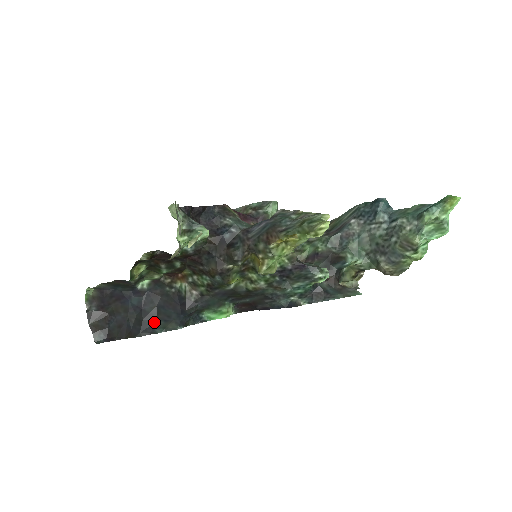
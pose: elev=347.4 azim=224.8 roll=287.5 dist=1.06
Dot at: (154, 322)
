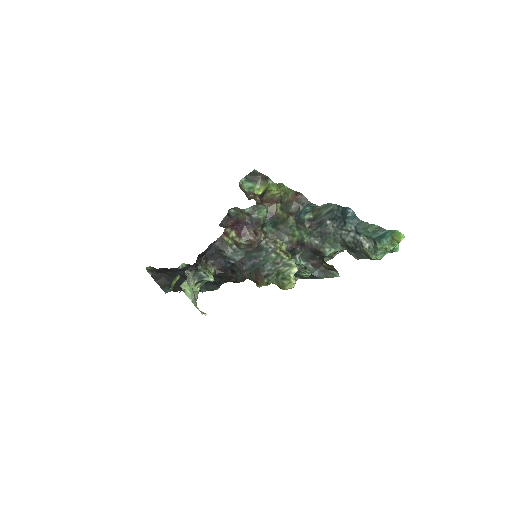
Dot at: occluded
